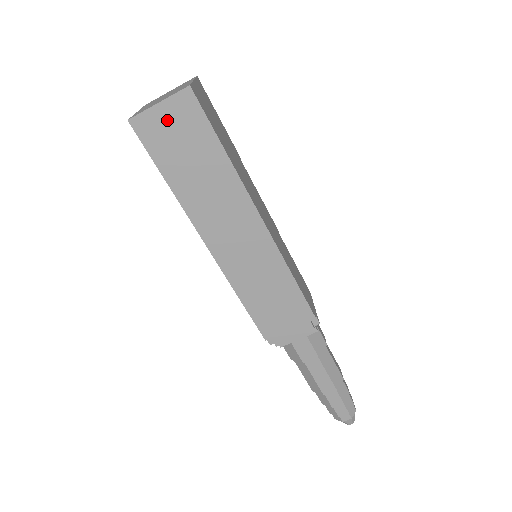
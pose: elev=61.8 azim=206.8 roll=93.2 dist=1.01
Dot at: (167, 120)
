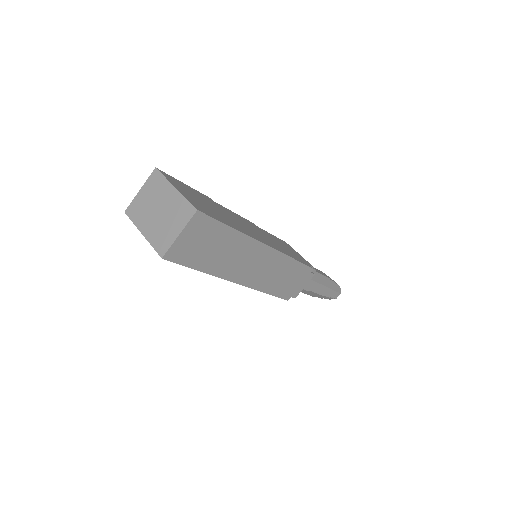
Dot at: (189, 239)
